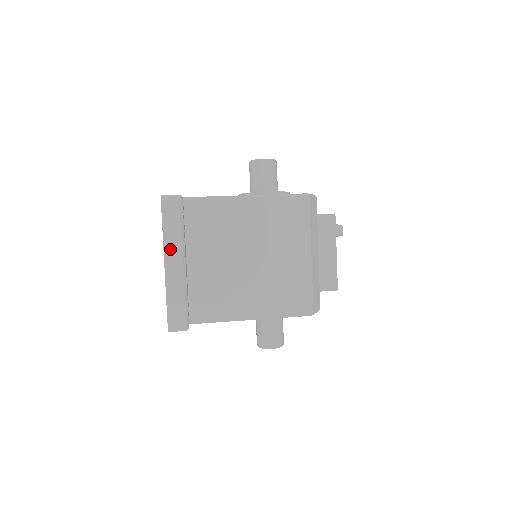
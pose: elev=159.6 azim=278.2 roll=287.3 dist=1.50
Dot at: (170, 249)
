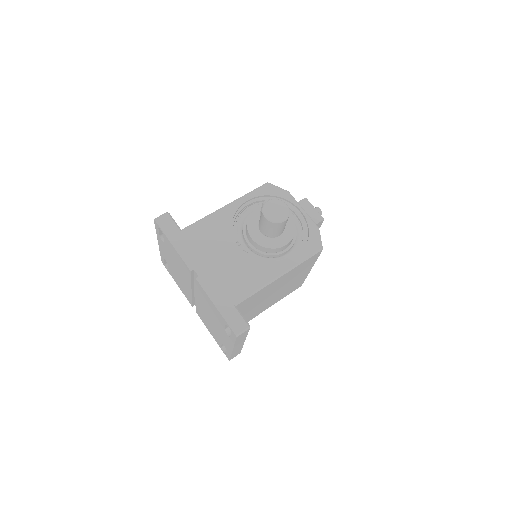
Dot at: occluded
